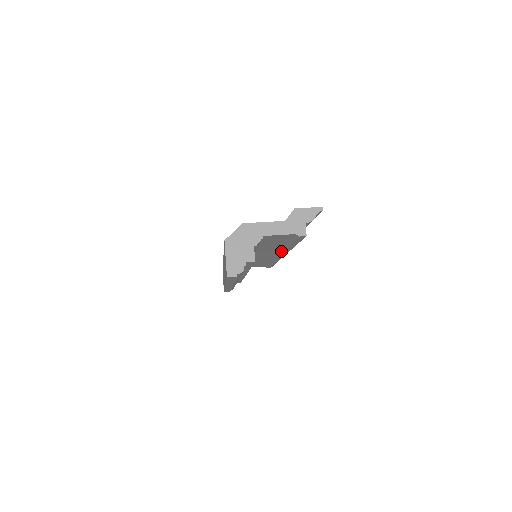
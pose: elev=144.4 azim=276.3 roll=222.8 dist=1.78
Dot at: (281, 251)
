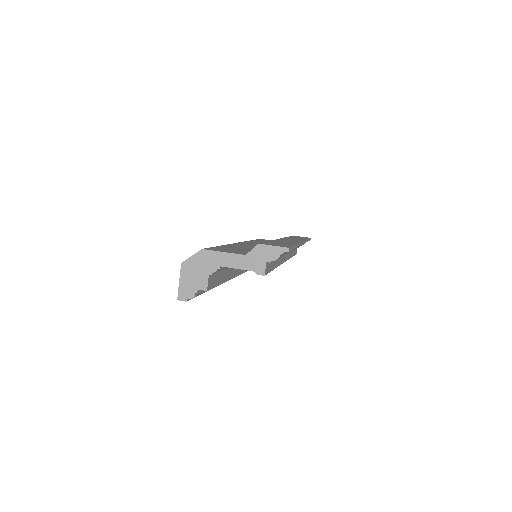
Dot at: occluded
